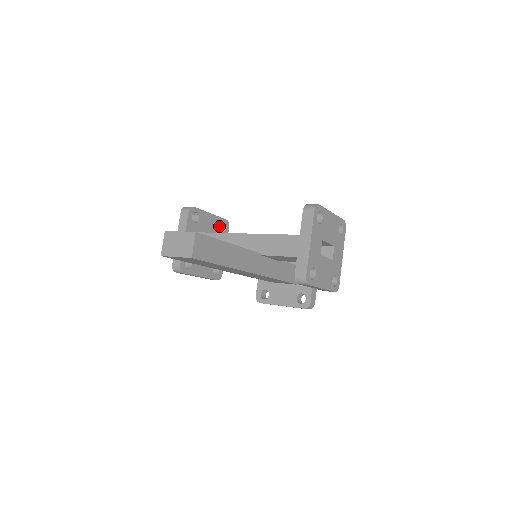
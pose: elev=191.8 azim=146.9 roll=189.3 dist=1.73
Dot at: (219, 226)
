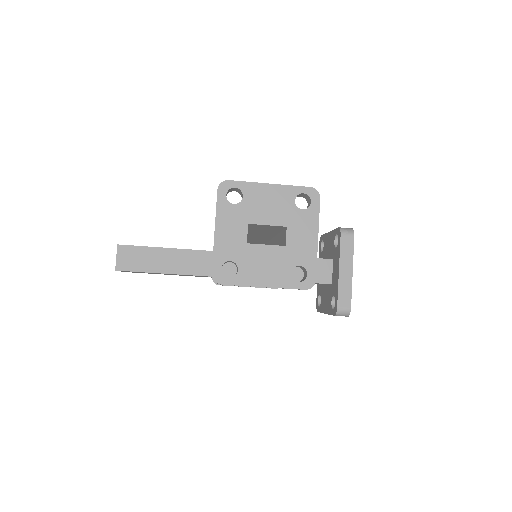
Dot at: occluded
